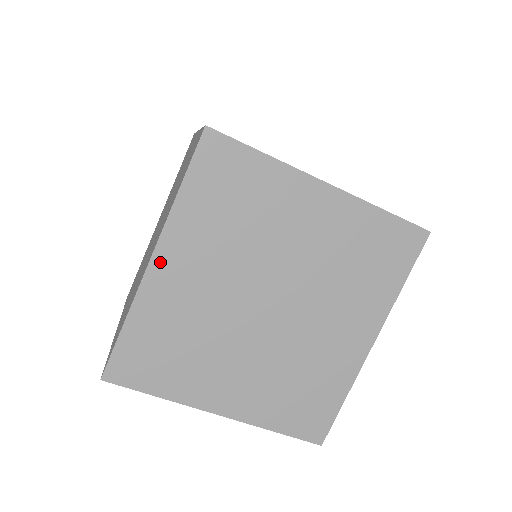
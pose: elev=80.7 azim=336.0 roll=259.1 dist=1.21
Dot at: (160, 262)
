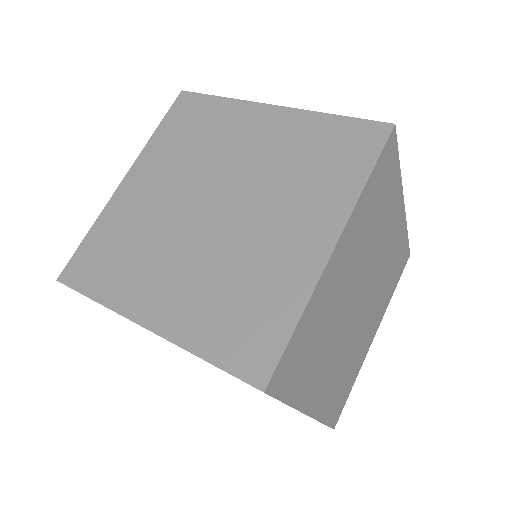
Dot at: occluded
